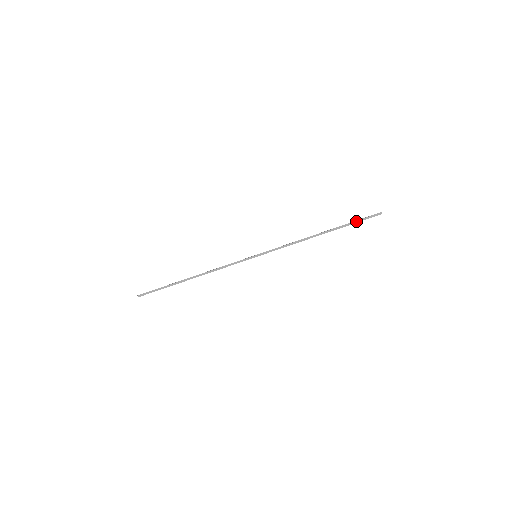
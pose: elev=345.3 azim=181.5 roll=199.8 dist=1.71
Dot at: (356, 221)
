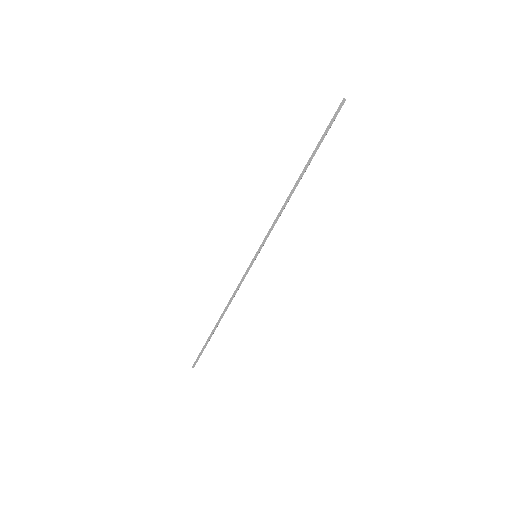
Dot at: (323, 134)
